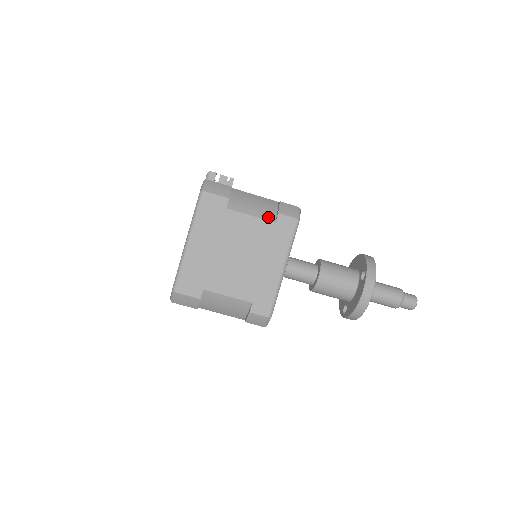
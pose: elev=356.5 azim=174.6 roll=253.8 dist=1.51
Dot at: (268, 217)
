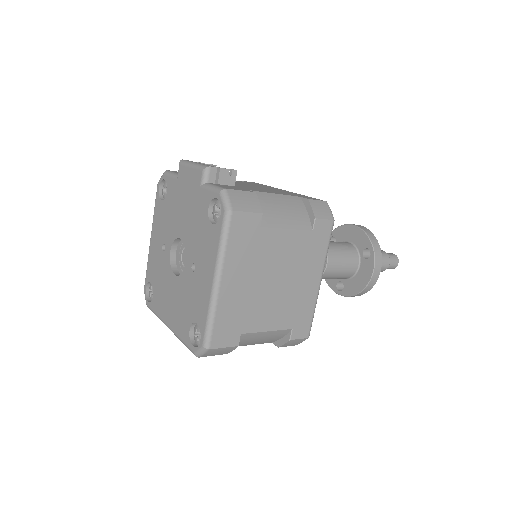
Dot at: (304, 225)
